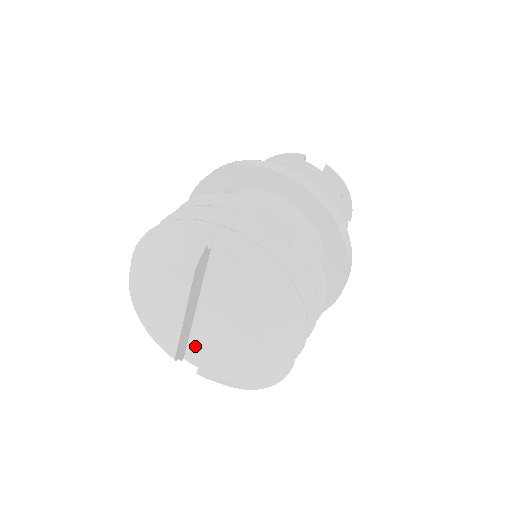
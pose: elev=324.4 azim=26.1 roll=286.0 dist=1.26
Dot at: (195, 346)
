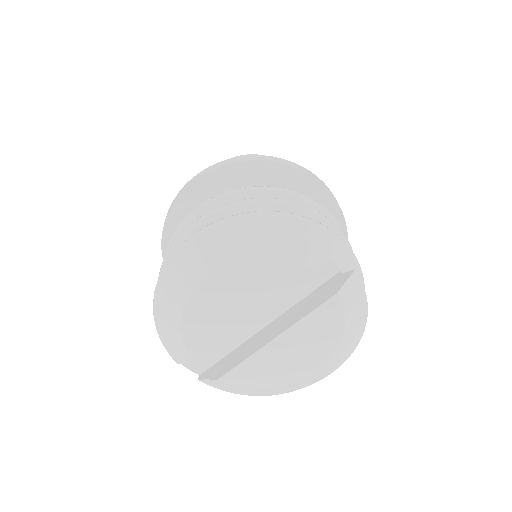
Dot at: occluded
